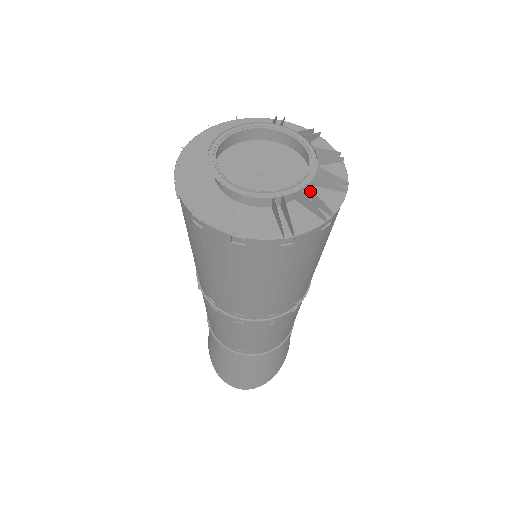
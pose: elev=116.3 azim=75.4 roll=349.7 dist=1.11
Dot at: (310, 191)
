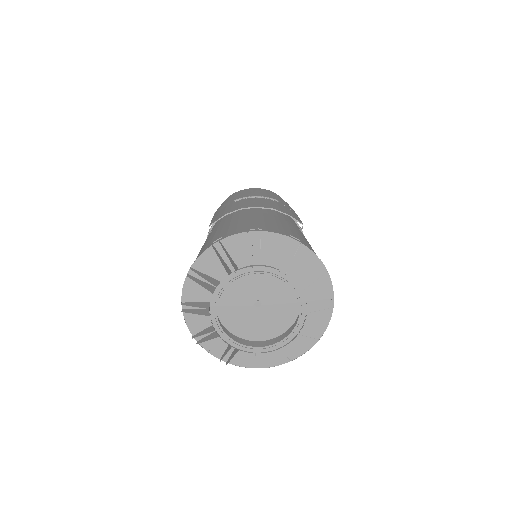
Dot at: occluded
